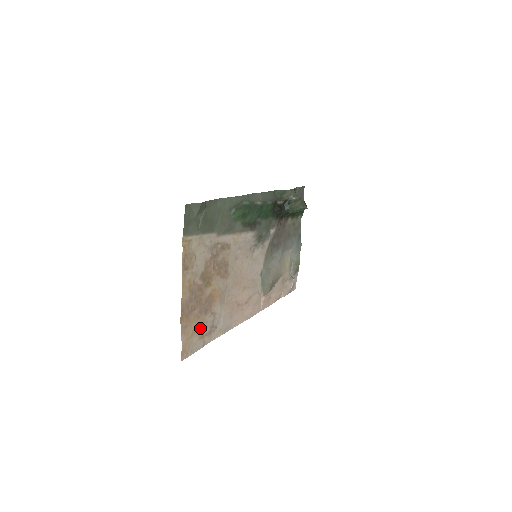
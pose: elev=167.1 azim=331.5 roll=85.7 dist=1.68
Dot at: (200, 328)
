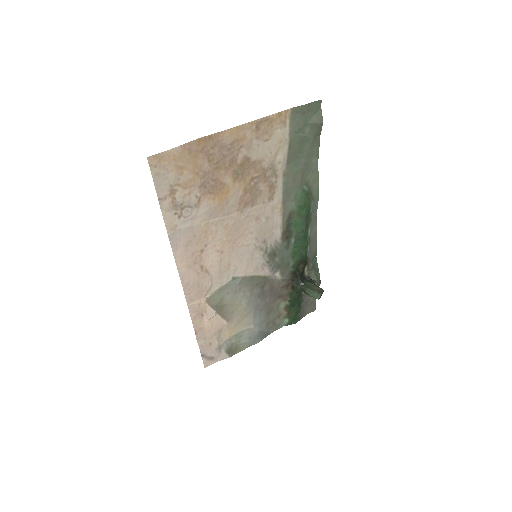
Dot at: (184, 182)
